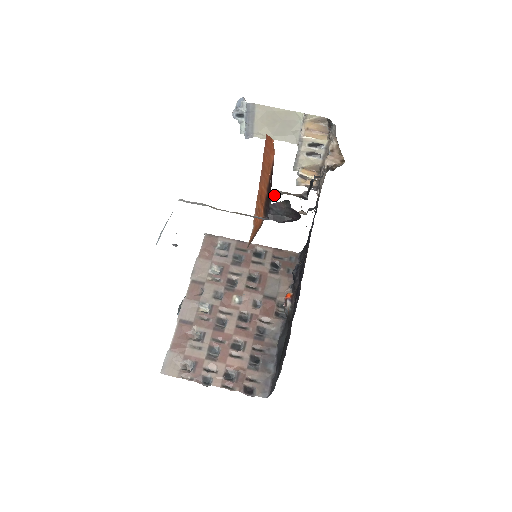
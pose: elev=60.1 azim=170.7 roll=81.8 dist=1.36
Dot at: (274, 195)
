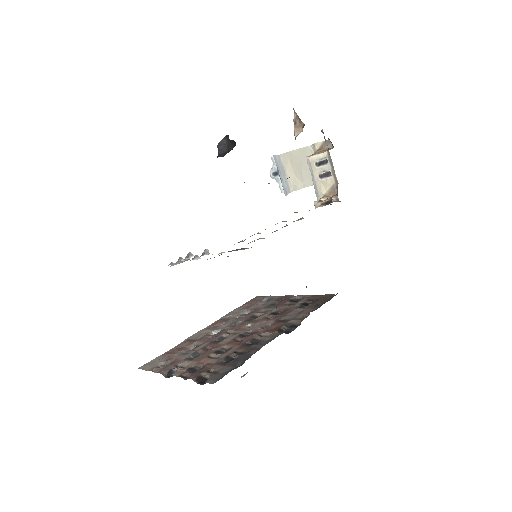
Dot at: occluded
